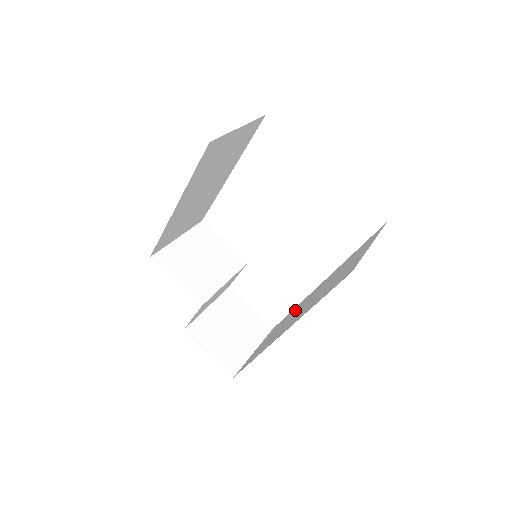
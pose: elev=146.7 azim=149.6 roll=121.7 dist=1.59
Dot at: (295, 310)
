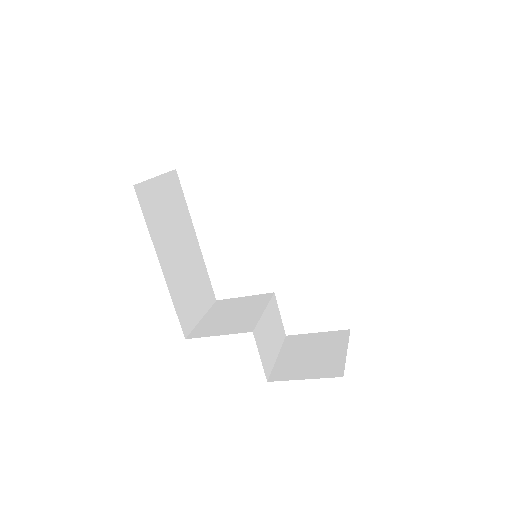
Dot at: occluded
